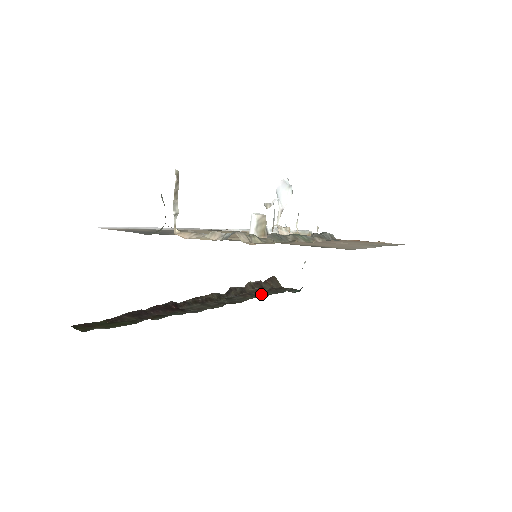
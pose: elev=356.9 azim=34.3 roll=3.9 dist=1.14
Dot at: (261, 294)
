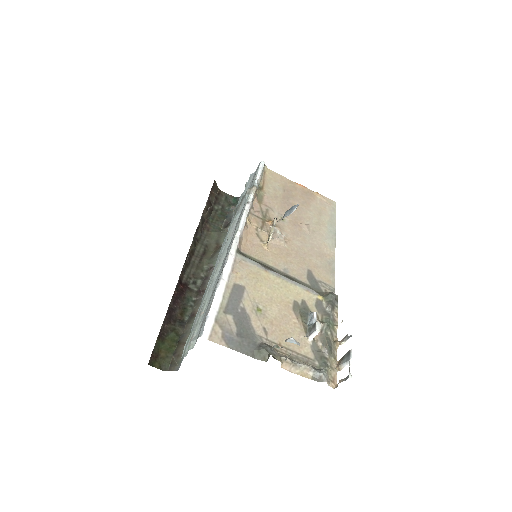
Dot at: (215, 219)
